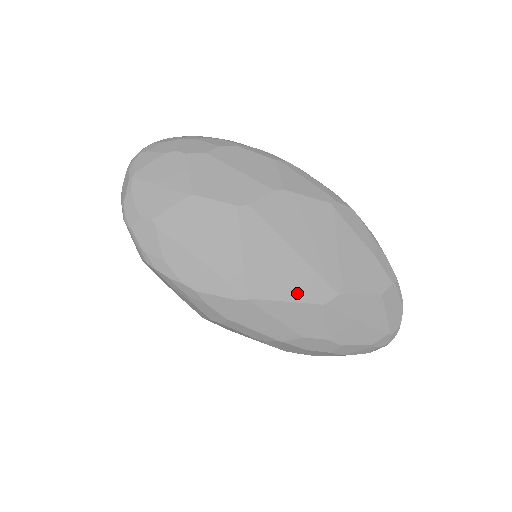
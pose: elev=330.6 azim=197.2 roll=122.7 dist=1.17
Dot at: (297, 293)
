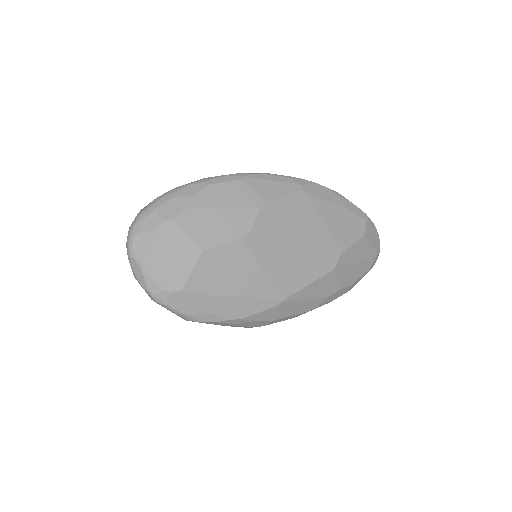
Dot at: (313, 274)
